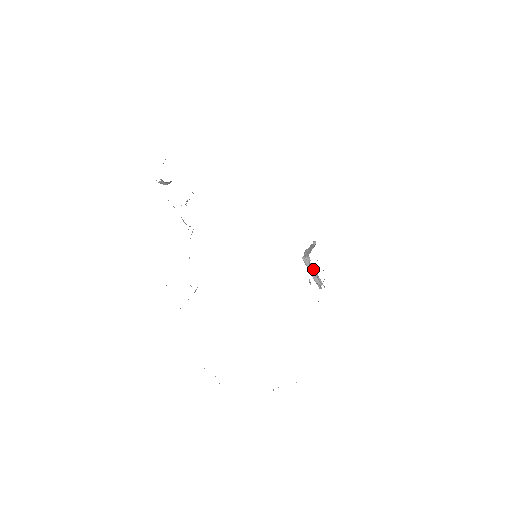
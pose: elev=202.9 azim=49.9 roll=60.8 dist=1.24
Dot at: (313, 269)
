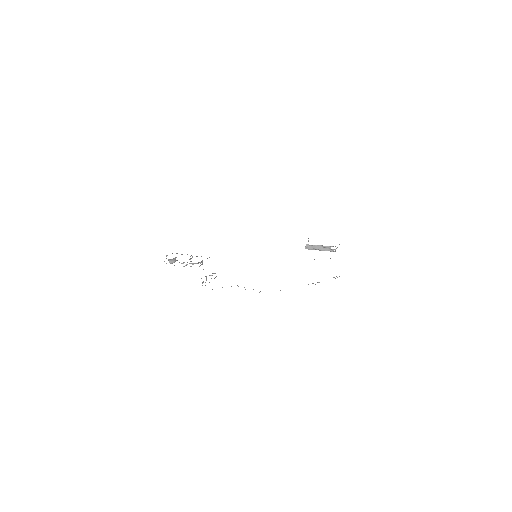
Dot at: (316, 247)
